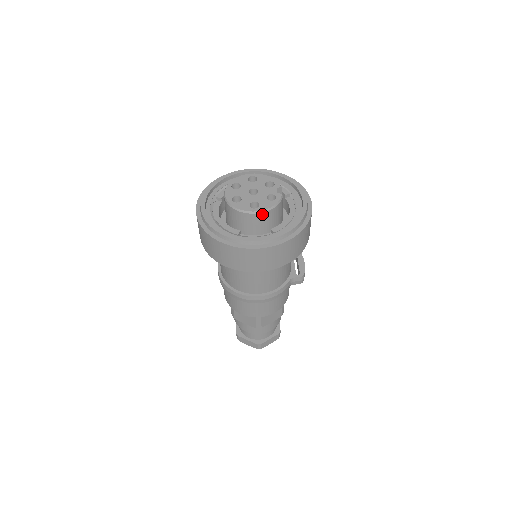
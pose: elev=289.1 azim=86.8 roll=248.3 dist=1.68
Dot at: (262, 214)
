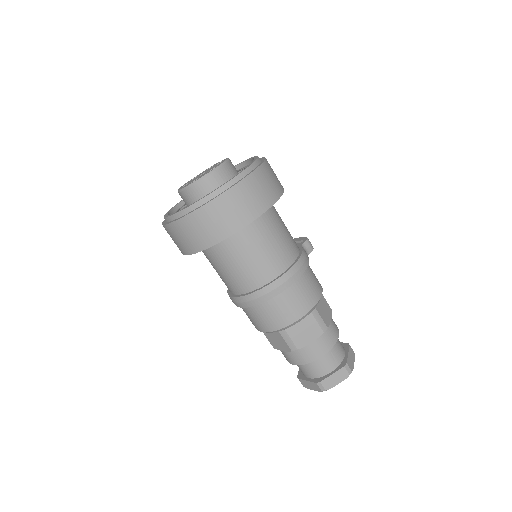
Dot at: (224, 167)
